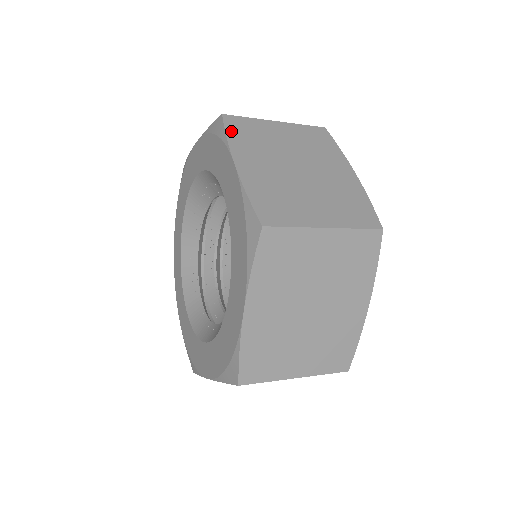
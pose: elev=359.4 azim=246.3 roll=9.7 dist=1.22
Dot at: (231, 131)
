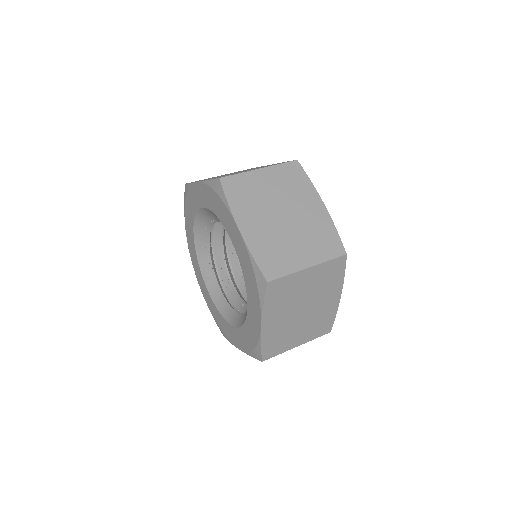
Dot at: (230, 195)
